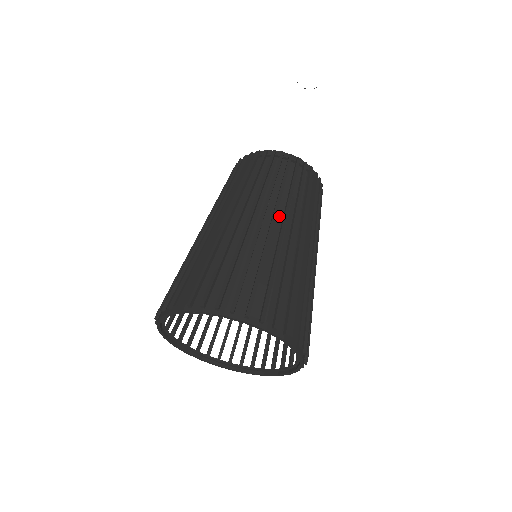
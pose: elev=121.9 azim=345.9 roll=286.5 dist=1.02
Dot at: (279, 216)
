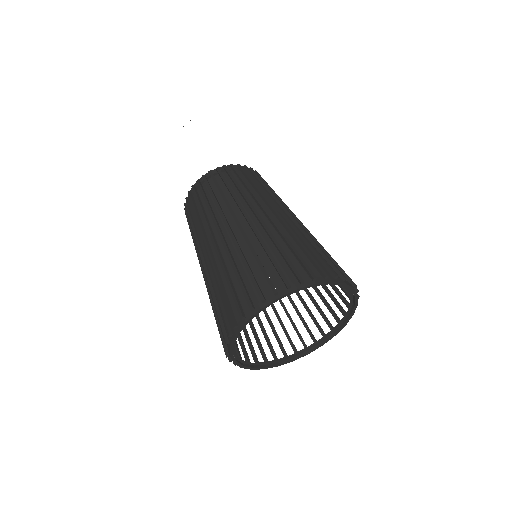
Dot at: occluded
